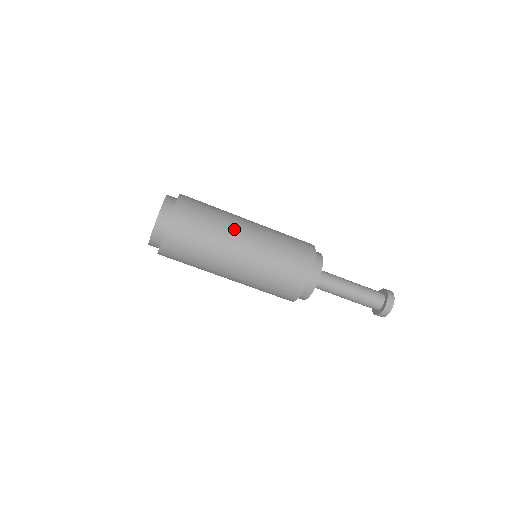
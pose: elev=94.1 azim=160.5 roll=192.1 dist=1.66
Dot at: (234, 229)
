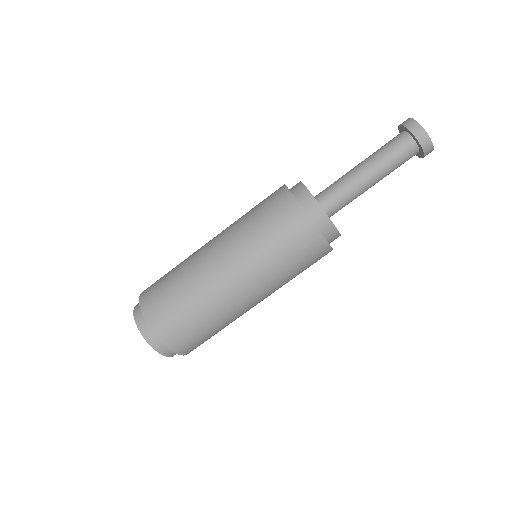
Dot at: (200, 264)
